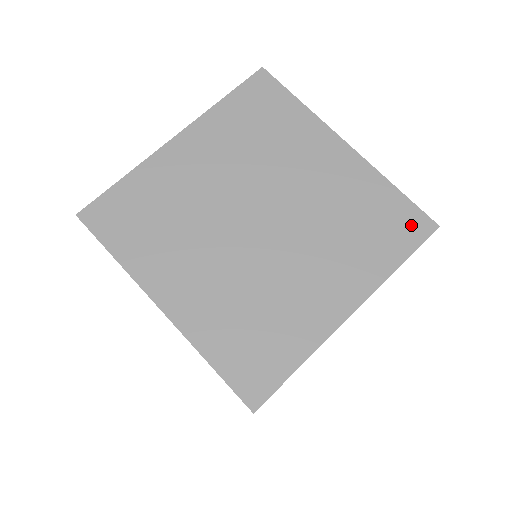
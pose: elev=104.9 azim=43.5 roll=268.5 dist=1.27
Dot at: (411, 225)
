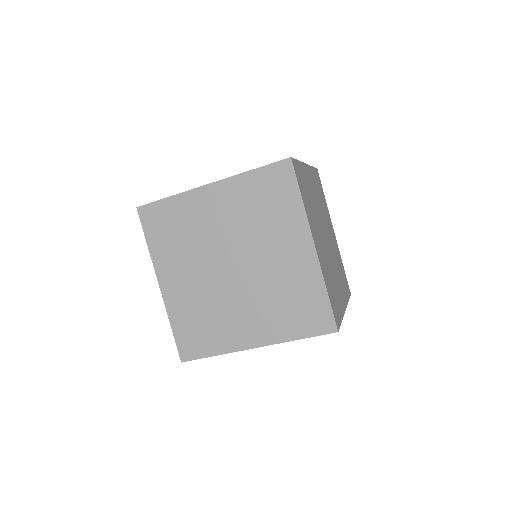
Dot at: (321, 321)
